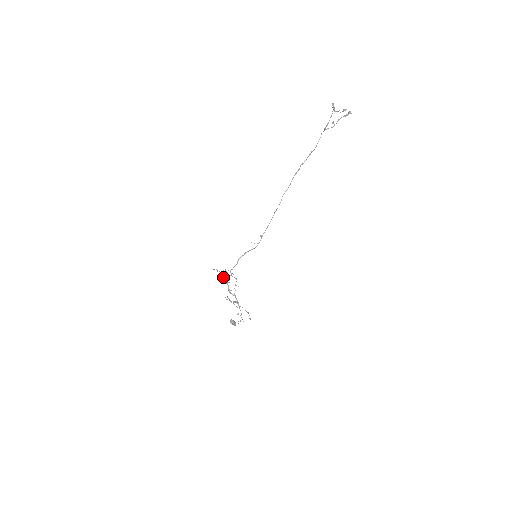
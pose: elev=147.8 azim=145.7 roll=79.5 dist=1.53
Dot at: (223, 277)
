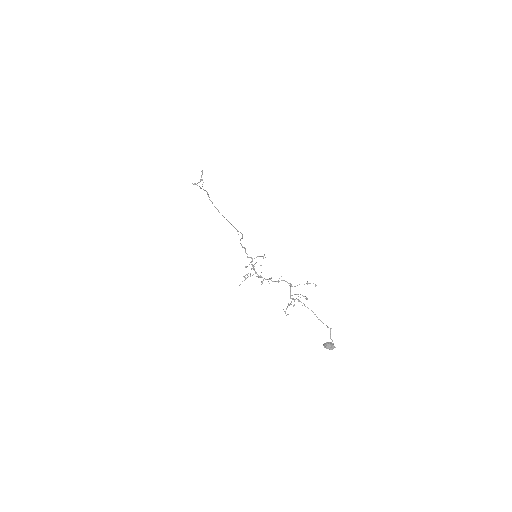
Dot at: occluded
